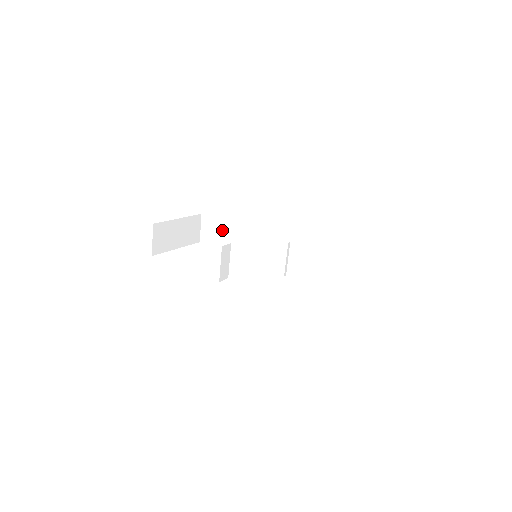
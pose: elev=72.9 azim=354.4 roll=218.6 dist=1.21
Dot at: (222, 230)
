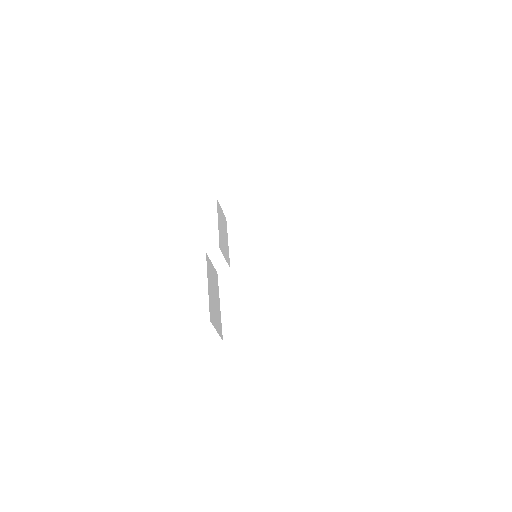
Dot at: occluded
